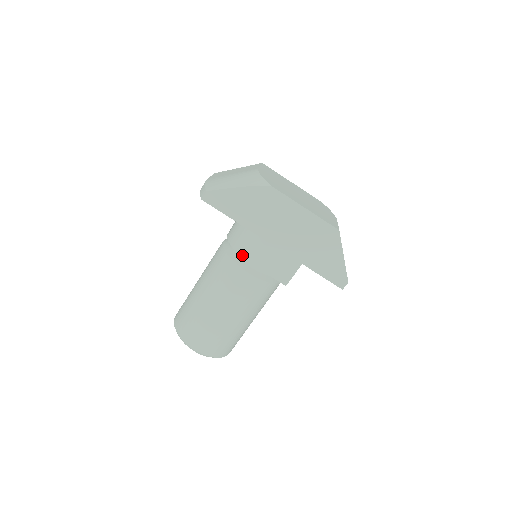
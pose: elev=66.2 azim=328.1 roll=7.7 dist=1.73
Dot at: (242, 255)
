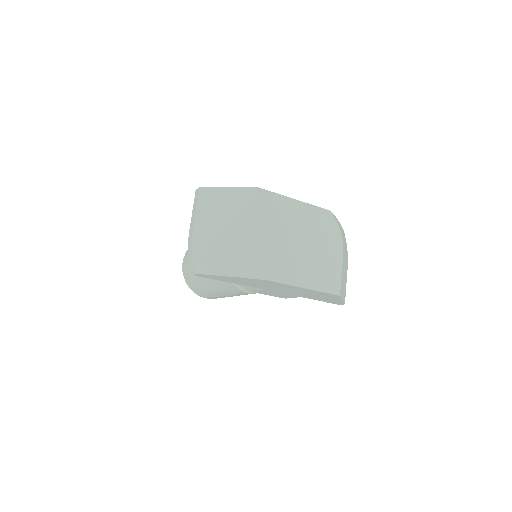
Dot at: (241, 286)
